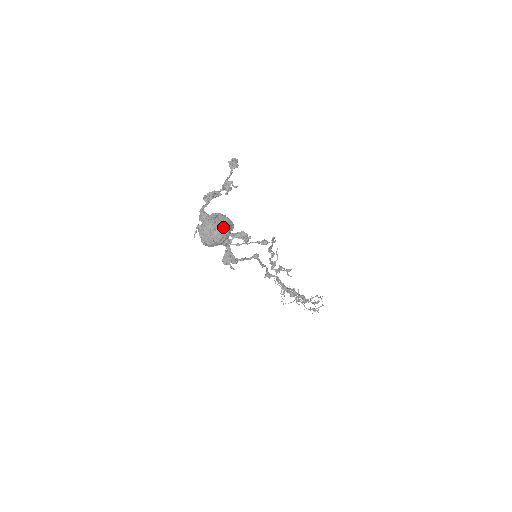
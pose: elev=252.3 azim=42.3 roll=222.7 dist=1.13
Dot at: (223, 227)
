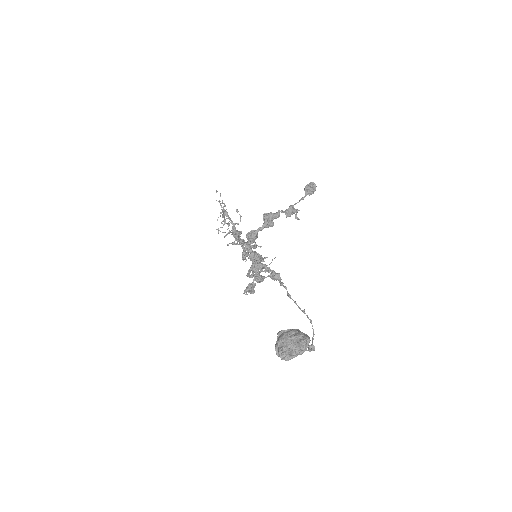
Dot at: occluded
